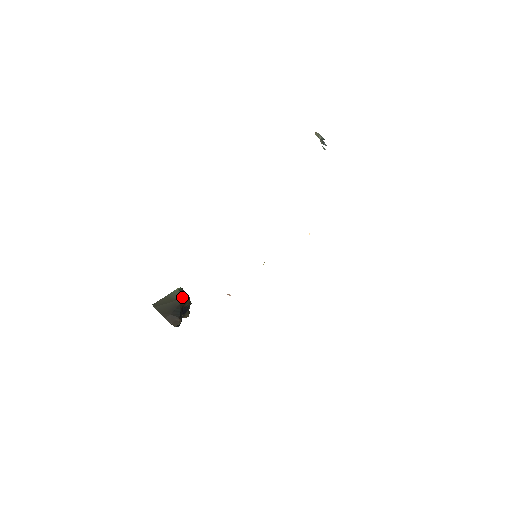
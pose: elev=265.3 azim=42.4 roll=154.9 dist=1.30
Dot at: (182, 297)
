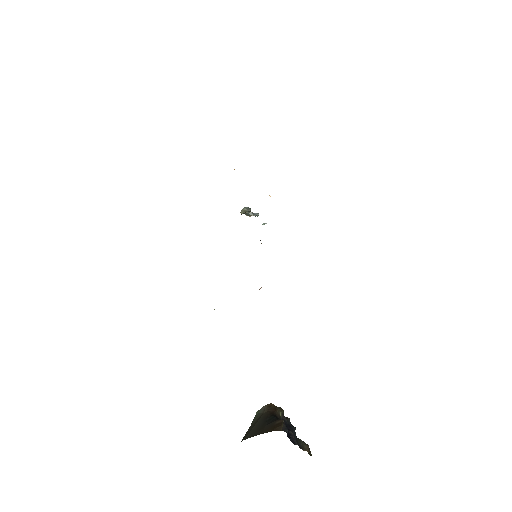
Dot at: (265, 407)
